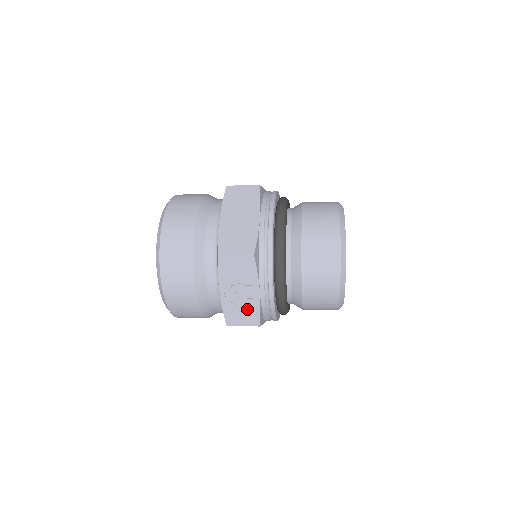
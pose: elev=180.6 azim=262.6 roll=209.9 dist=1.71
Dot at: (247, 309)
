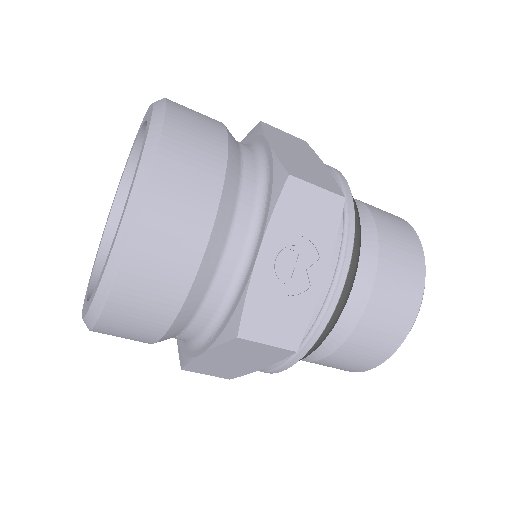
Dot at: (291, 306)
